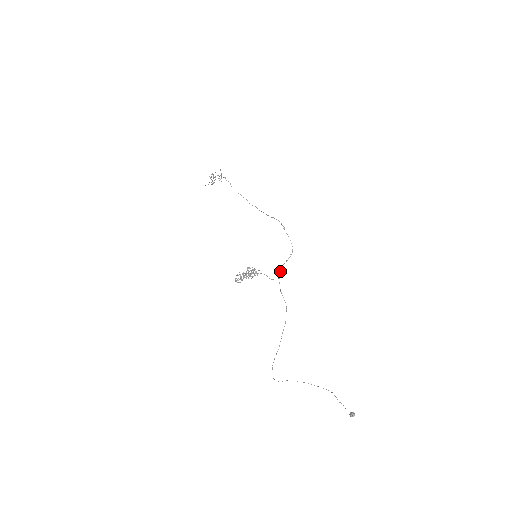
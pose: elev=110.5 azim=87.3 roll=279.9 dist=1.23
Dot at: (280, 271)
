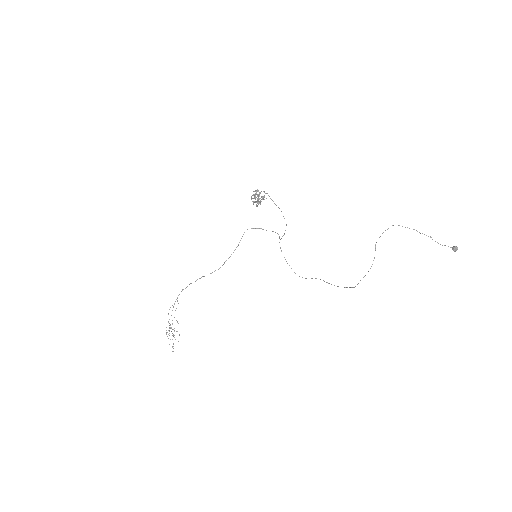
Dot at: occluded
